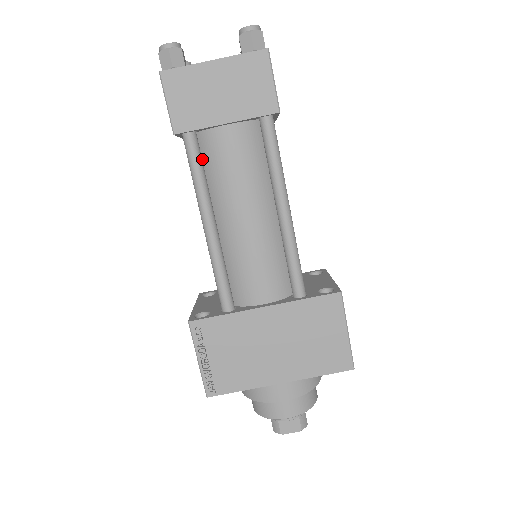
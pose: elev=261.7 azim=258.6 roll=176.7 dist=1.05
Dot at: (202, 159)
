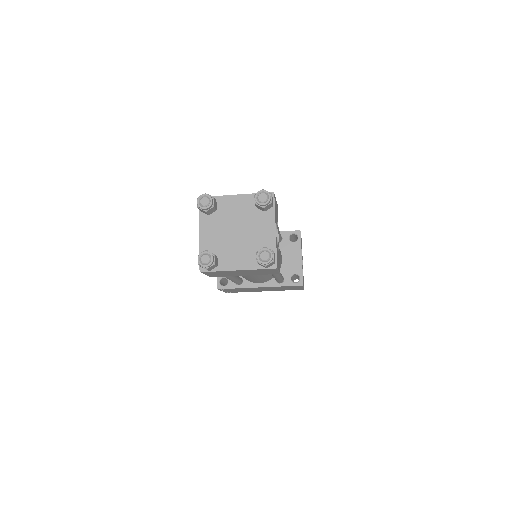
Dot at: occluded
